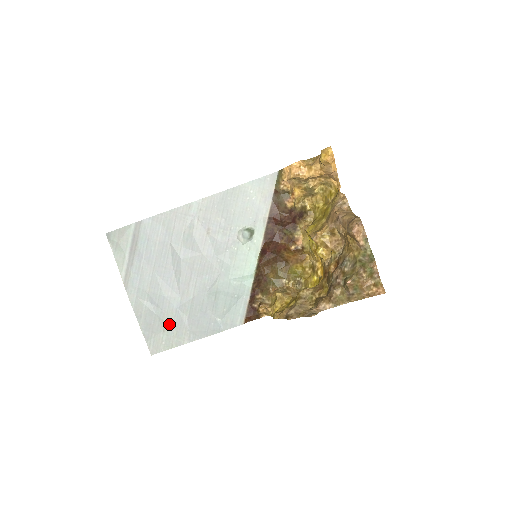
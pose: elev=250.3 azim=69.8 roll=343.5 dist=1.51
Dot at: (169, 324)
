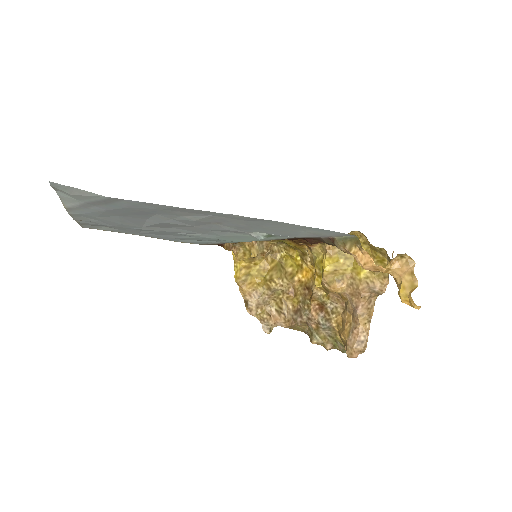
Dot at: occluded
